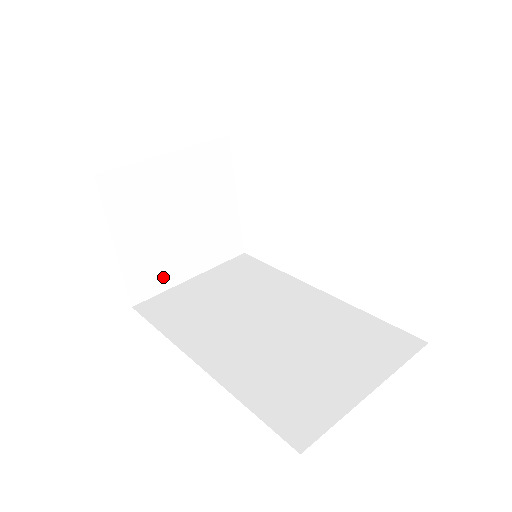
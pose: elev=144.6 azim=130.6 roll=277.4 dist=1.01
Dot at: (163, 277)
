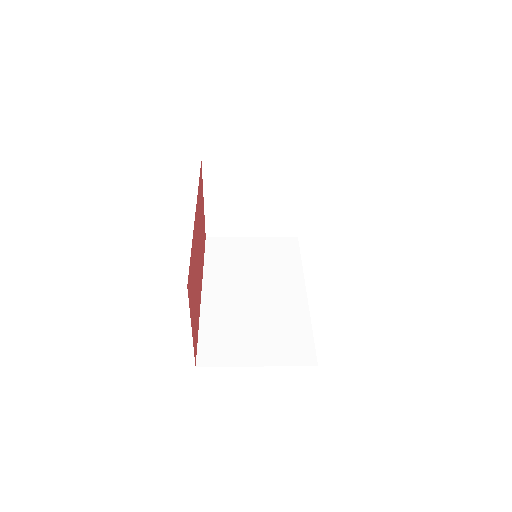
Dot at: (231, 229)
